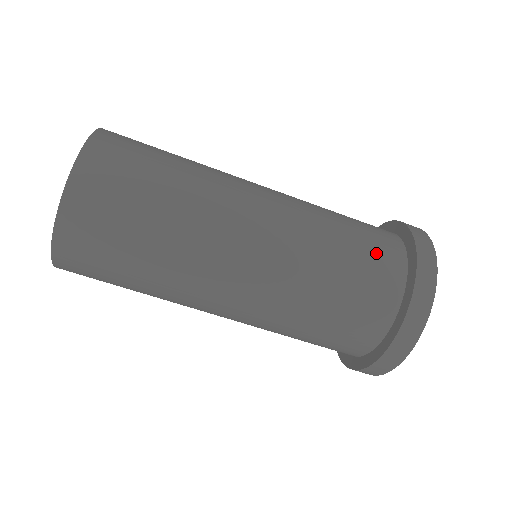
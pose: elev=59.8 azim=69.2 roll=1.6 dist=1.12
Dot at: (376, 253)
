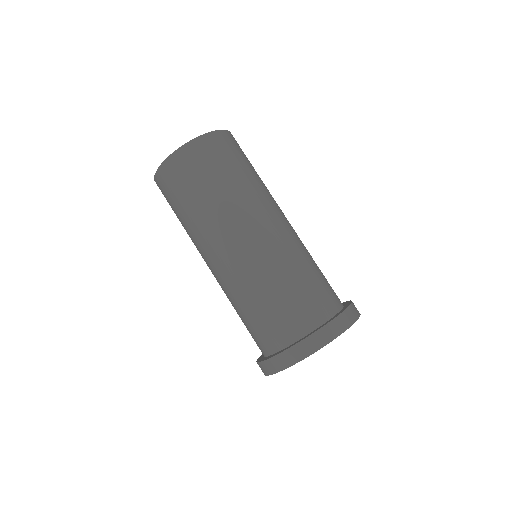
Dot at: (305, 306)
